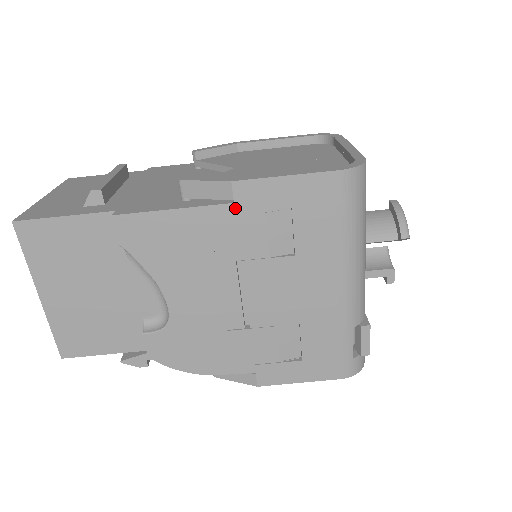
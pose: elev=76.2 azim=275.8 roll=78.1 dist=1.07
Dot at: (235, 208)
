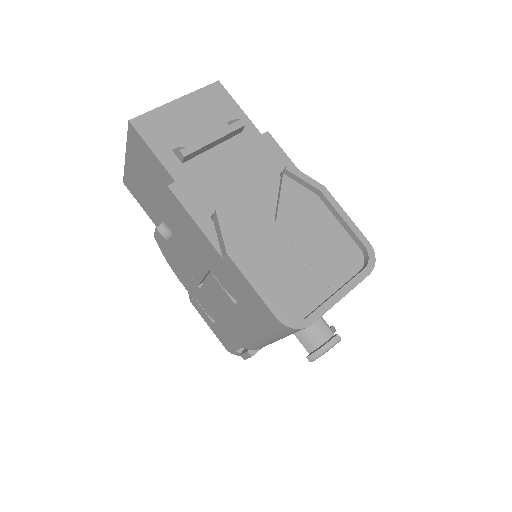
Dot at: (221, 260)
